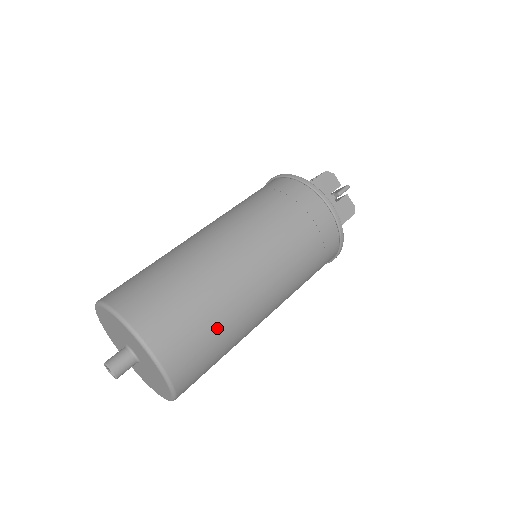
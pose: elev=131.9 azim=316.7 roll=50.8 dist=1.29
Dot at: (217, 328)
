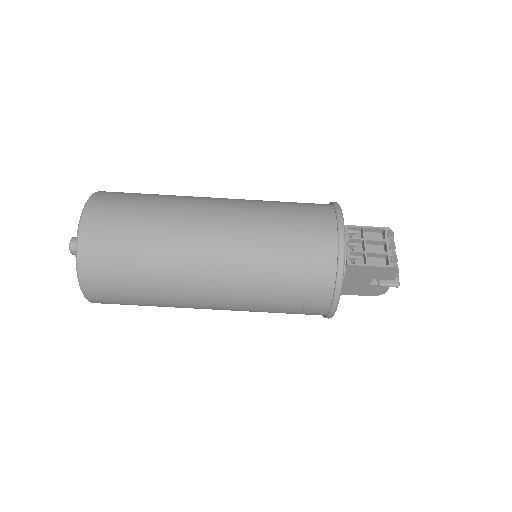
Dot at: occluded
